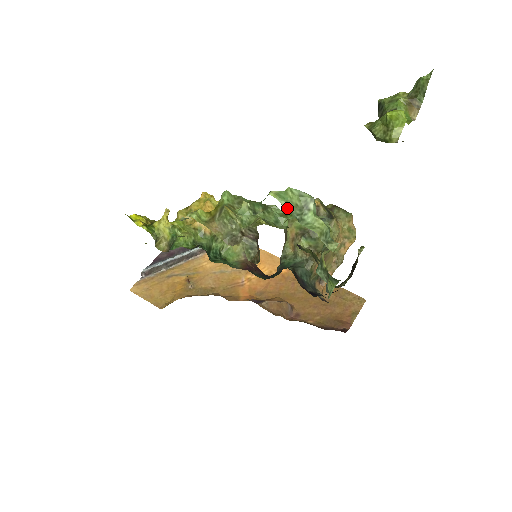
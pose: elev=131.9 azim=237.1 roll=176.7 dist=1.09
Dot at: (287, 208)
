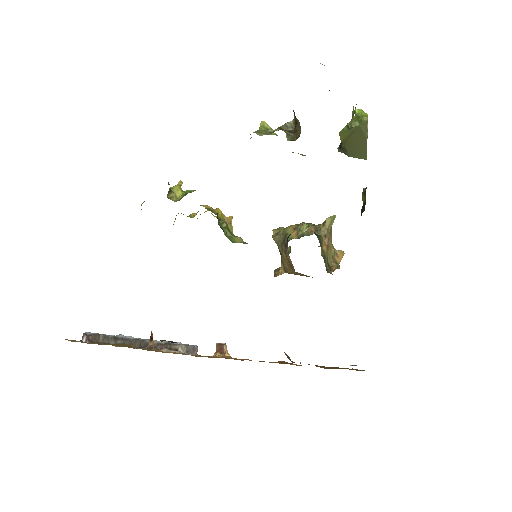
Dot at: occluded
